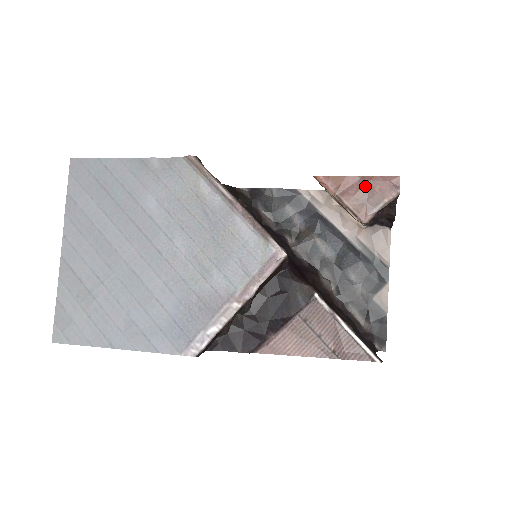
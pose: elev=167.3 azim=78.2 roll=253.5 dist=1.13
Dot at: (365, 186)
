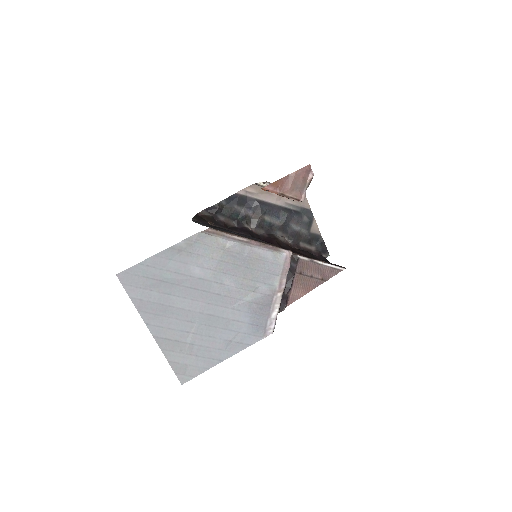
Dot at: (294, 180)
